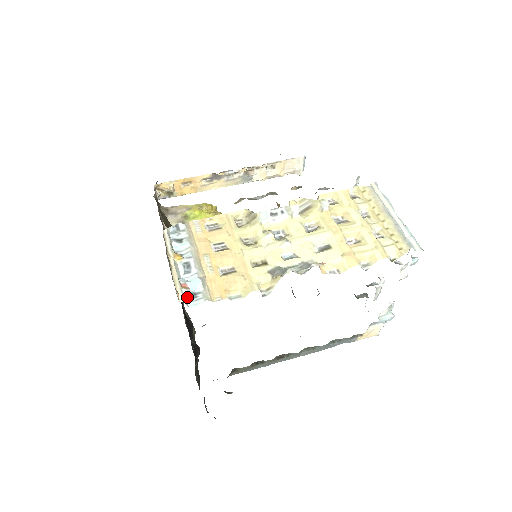
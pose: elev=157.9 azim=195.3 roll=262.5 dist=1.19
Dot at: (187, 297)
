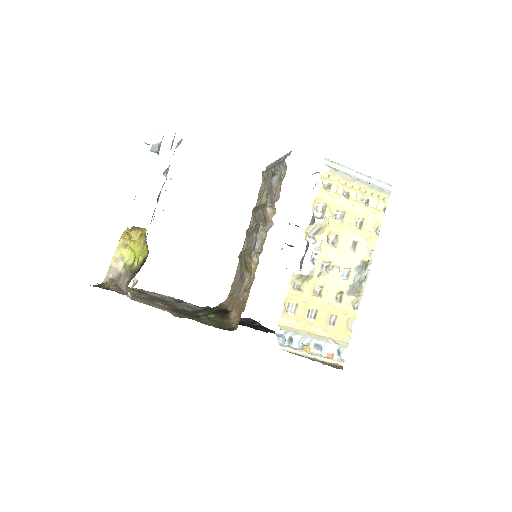
Dot at: (340, 358)
